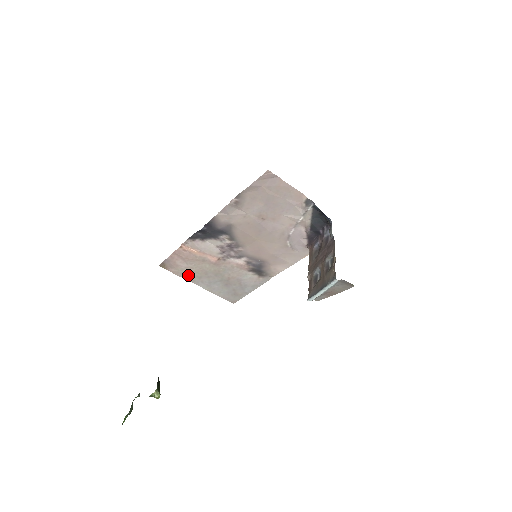
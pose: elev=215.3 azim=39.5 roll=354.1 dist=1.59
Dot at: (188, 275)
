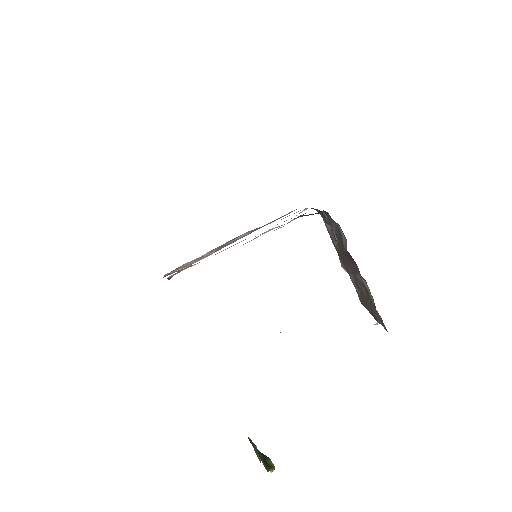
Dot at: occluded
